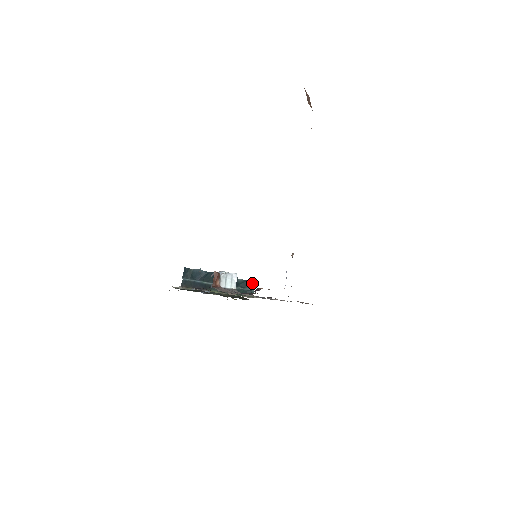
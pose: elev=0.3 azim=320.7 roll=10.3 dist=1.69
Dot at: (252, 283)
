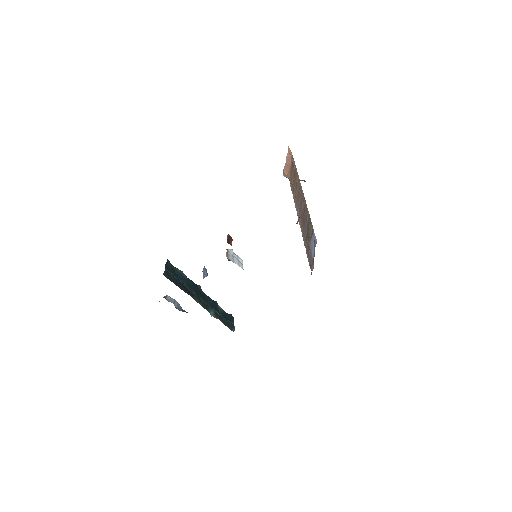
Dot at: (232, 318)
